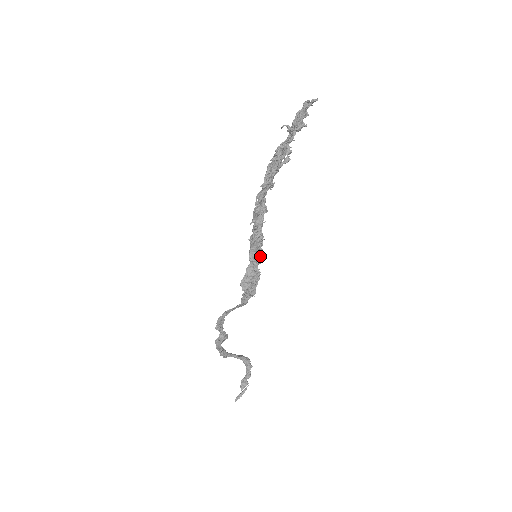
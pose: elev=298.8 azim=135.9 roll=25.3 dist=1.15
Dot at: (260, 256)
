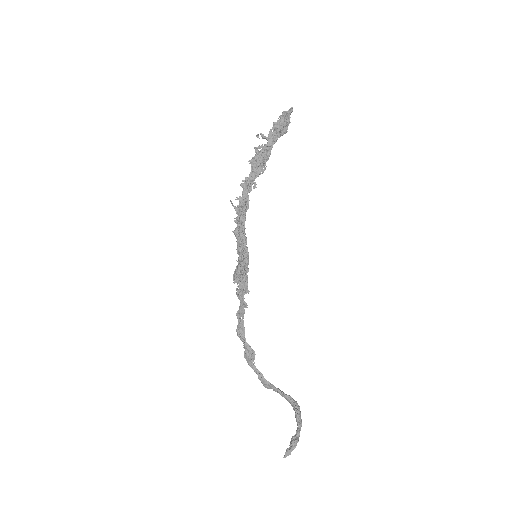
Dot at: (240, 246)
